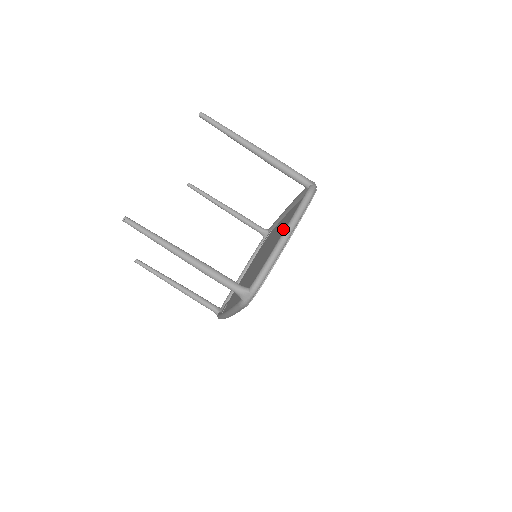
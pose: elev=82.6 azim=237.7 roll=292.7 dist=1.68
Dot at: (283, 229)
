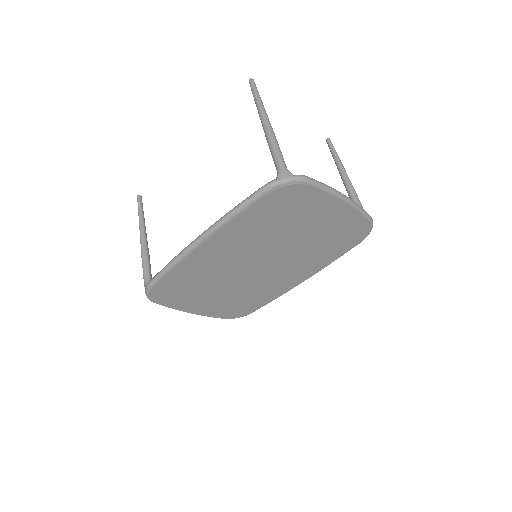
Dot at: occluded
